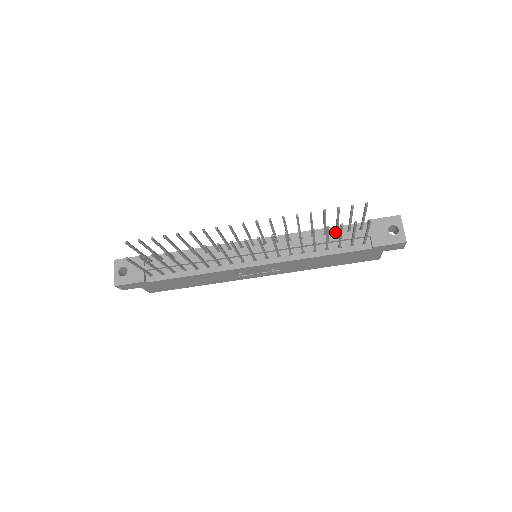
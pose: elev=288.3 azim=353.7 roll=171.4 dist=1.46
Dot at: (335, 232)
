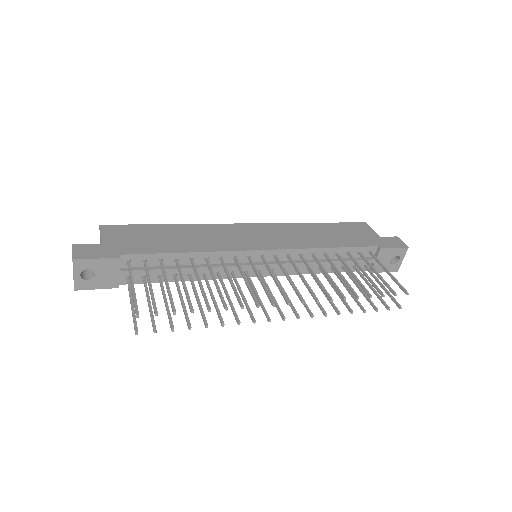
Dot at: (346, 252)
